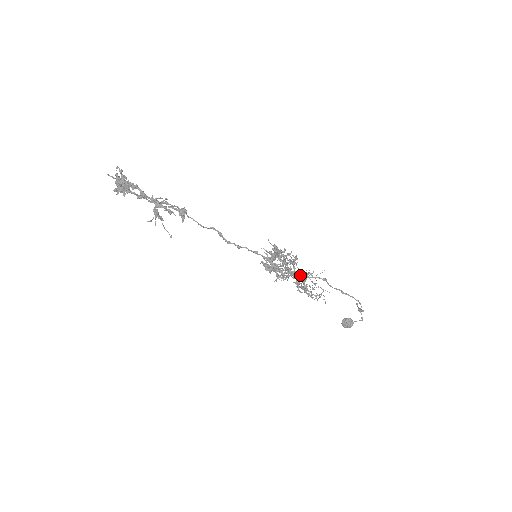
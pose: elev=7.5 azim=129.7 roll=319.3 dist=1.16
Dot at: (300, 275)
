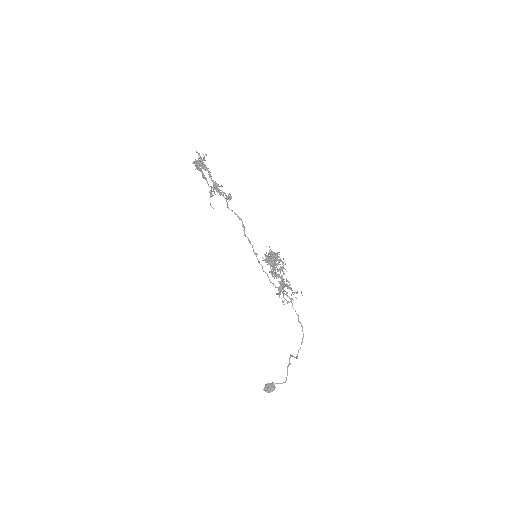
Dot at: (283, 279)
